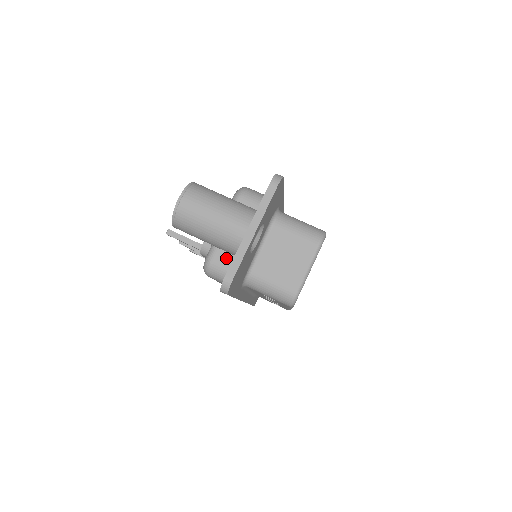
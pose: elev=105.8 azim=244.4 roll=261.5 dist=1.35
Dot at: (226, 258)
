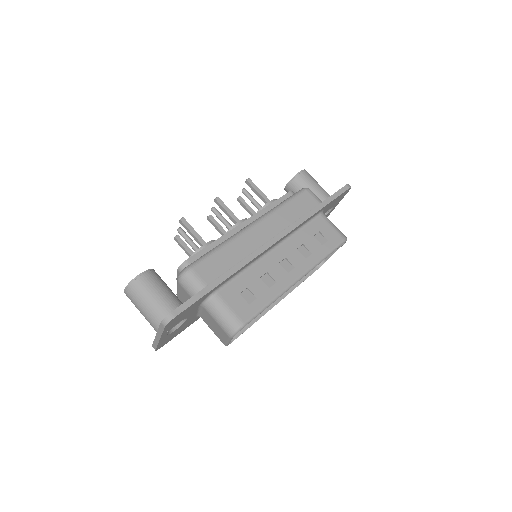
Dot at: occluded
